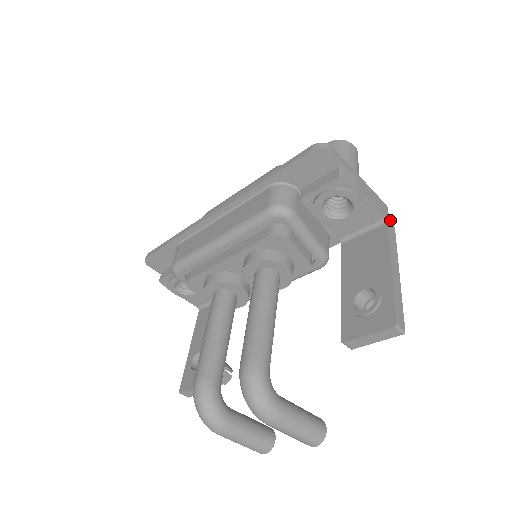
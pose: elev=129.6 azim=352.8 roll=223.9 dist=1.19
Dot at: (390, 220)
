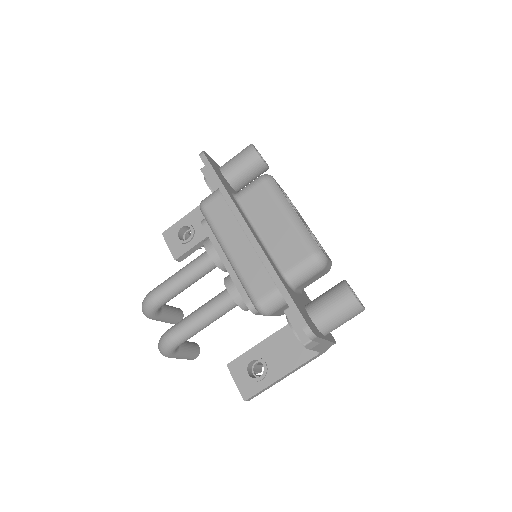
Dot at: (325, 351)
